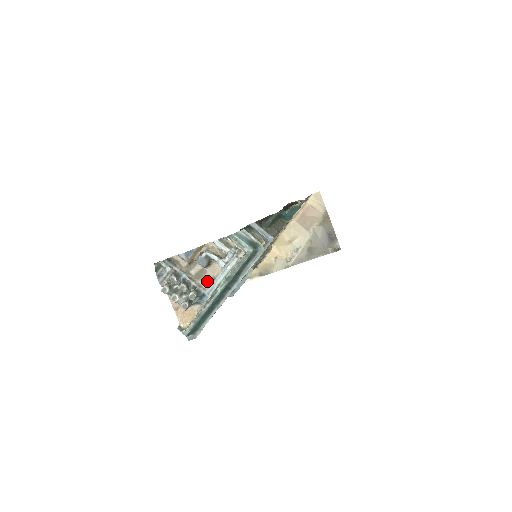
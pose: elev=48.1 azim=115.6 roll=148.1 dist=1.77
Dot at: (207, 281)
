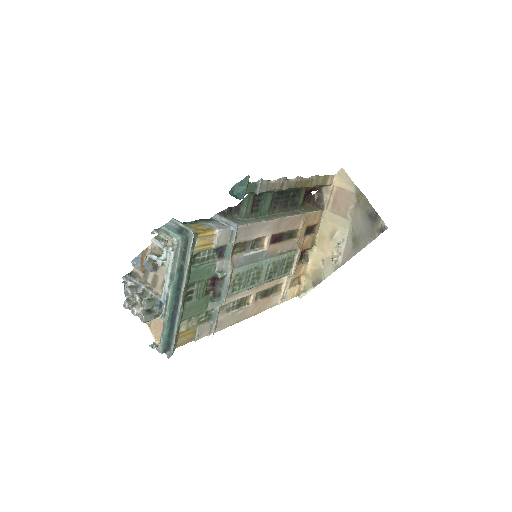
Dot at: (161, 287)
